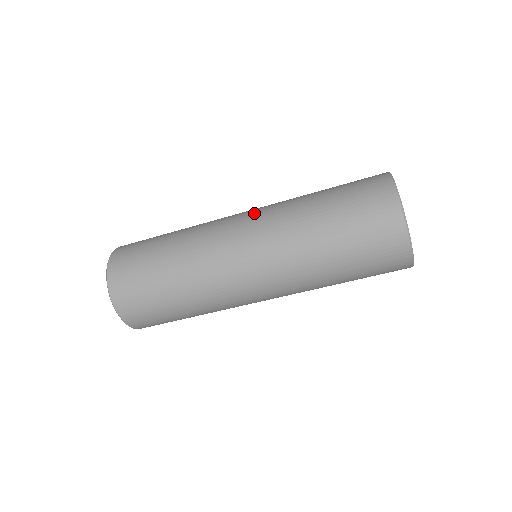
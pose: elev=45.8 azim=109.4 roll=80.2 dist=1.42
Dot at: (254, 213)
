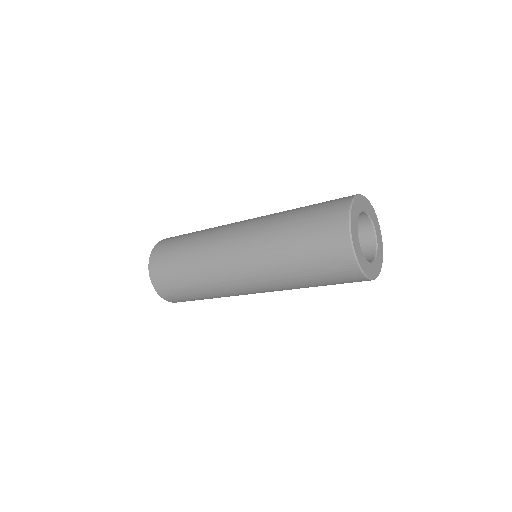
Dot at: (243, 243)
